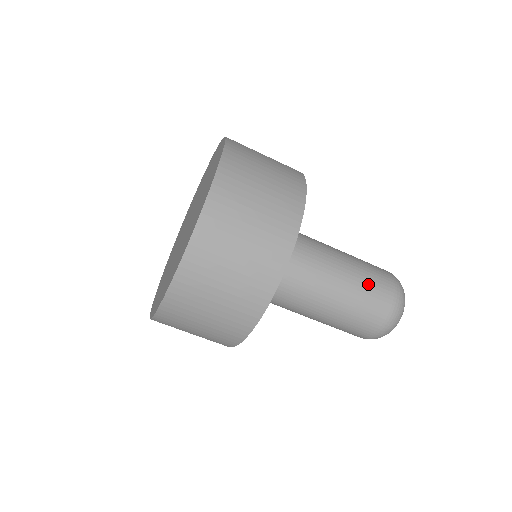
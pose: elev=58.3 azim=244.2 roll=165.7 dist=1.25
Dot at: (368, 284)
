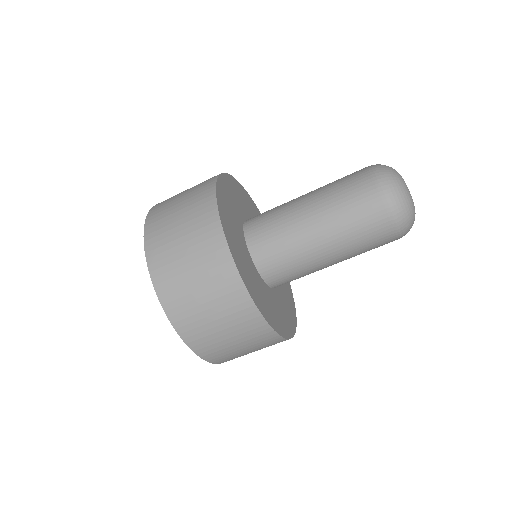
Dot at: (345, 204)
